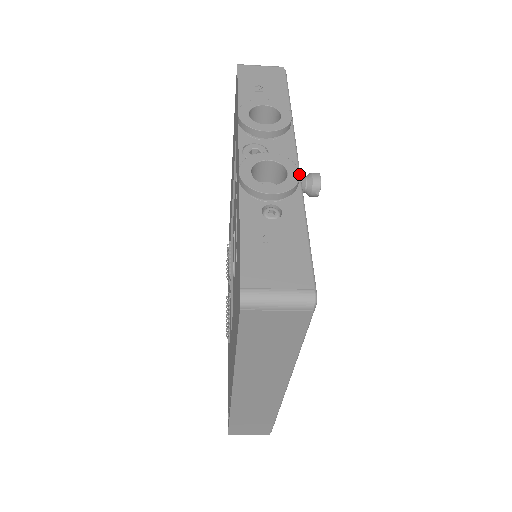
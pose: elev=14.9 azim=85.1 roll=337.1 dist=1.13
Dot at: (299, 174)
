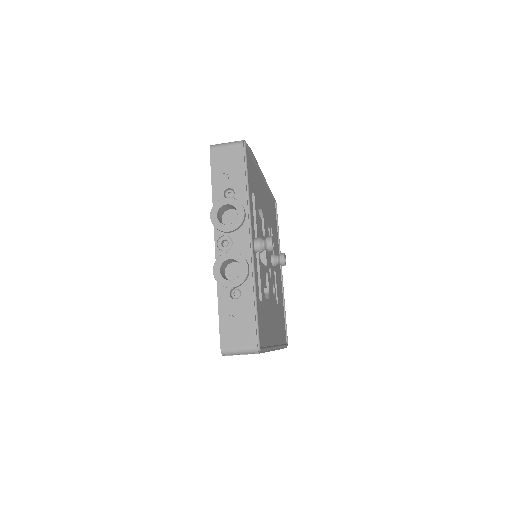
Dot at: (248, 269)
